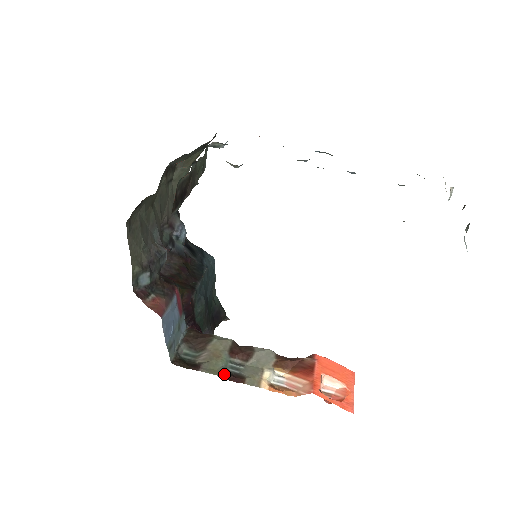
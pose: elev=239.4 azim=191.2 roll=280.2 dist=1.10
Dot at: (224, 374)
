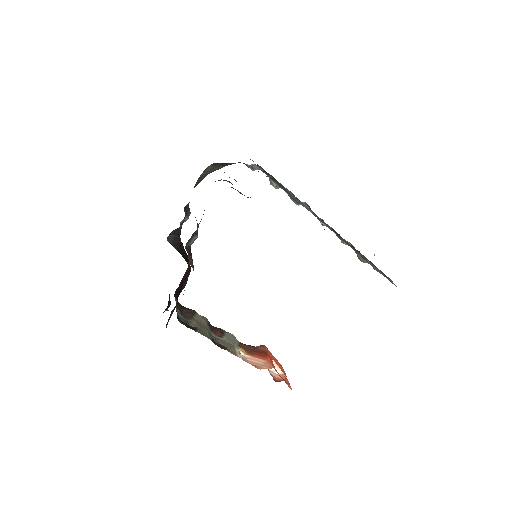
Dot at: (213, 340)
